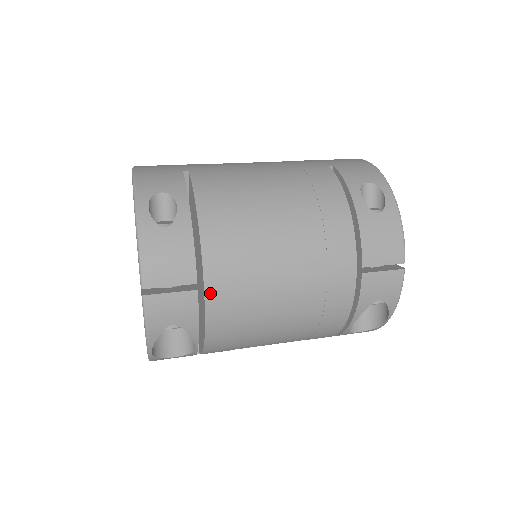
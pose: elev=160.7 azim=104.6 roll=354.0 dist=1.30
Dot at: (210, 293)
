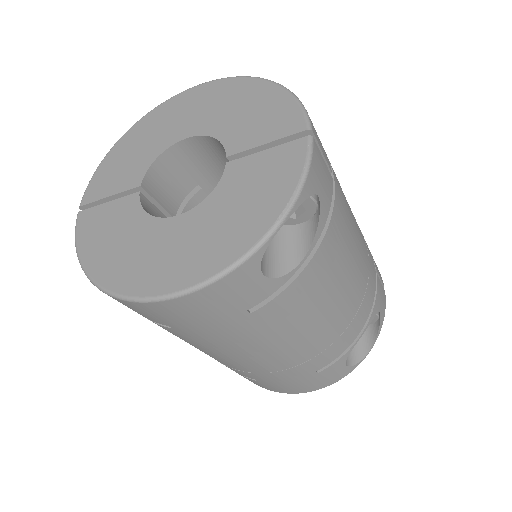
Dot at: (337, 191)
